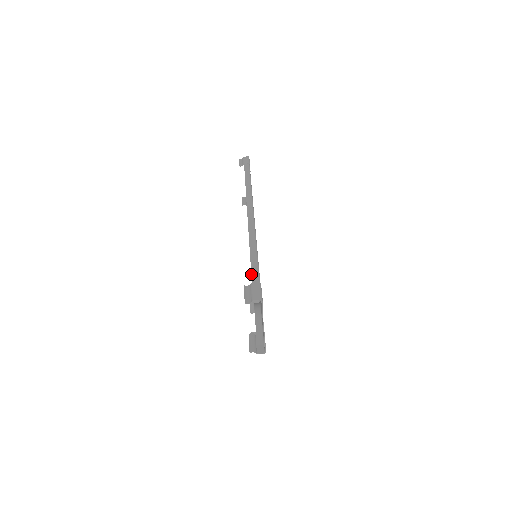
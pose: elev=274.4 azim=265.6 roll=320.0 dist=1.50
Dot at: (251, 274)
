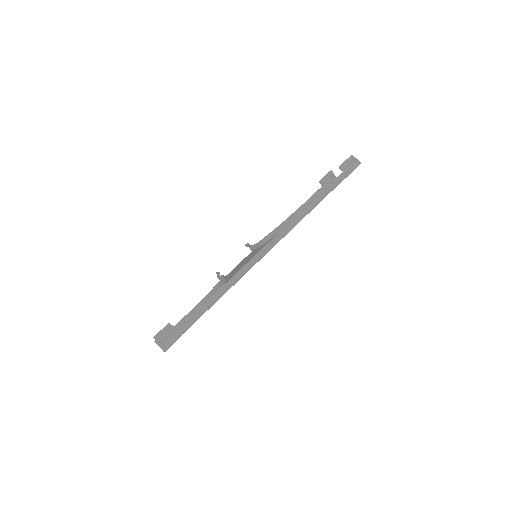
Dot at: (187, 320)
